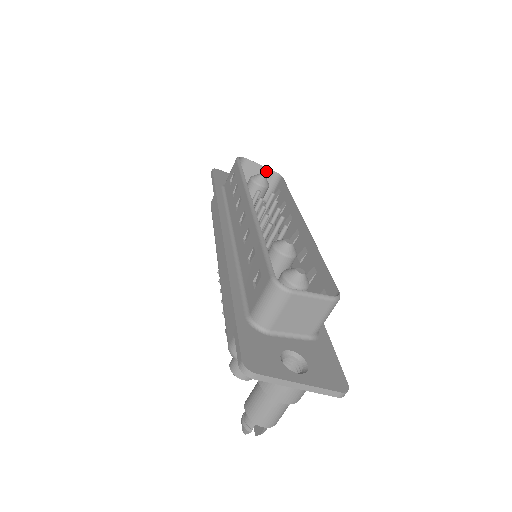
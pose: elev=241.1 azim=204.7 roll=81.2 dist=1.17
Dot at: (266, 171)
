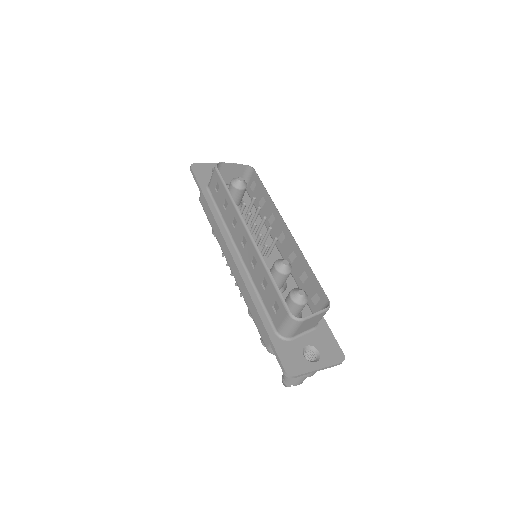
Dot at: (239, 167)
